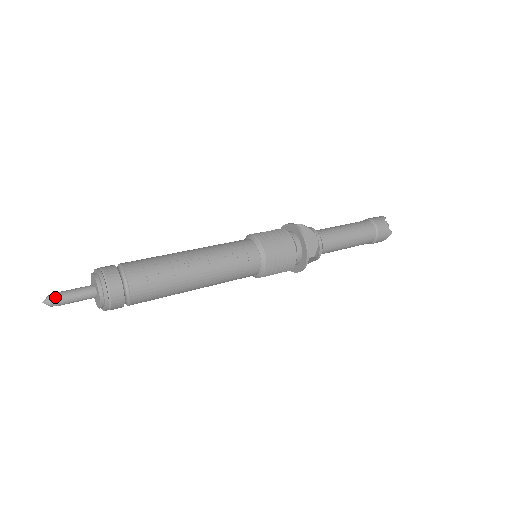
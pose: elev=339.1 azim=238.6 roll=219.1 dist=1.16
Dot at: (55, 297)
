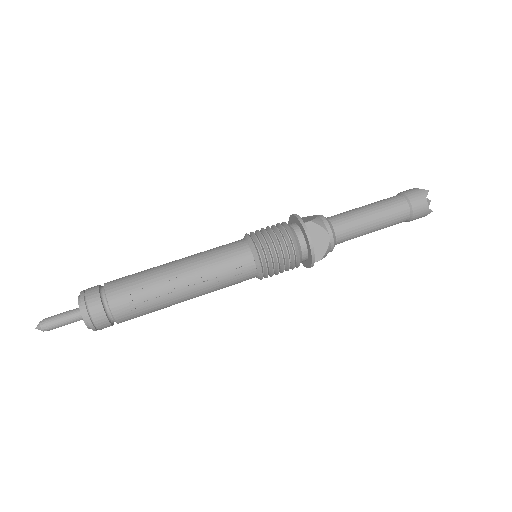
Dot at: (45, 326)
